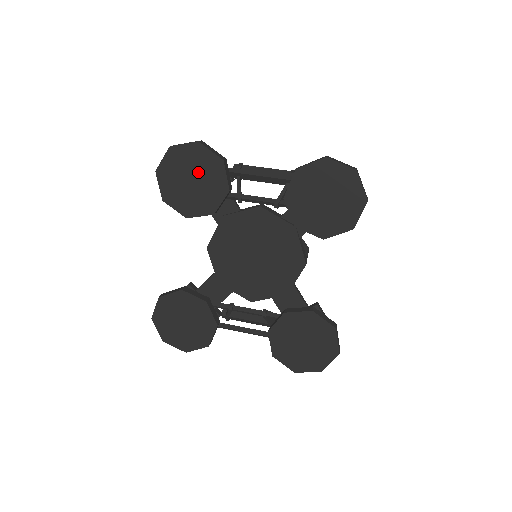
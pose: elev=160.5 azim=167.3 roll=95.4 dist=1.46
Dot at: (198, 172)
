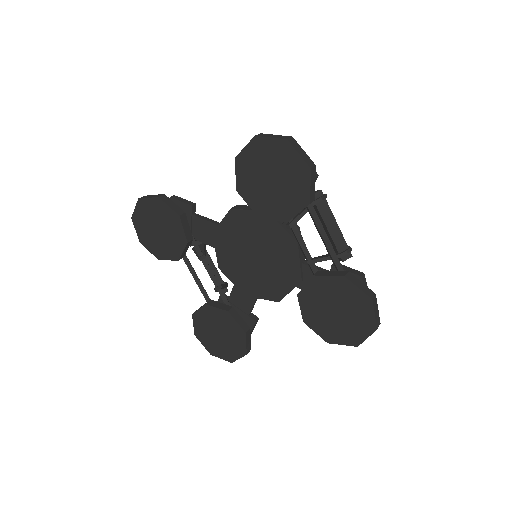
Dot at: (283, 183)
